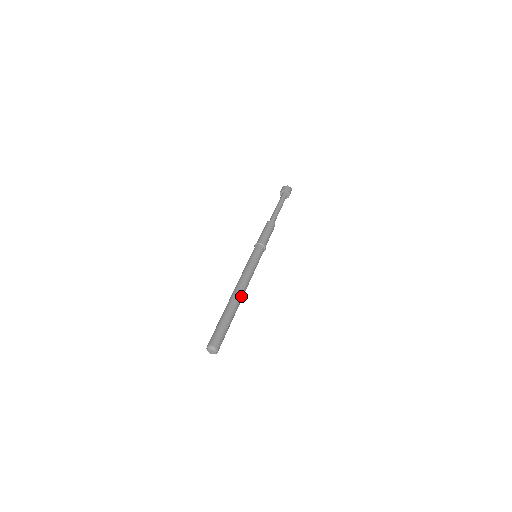
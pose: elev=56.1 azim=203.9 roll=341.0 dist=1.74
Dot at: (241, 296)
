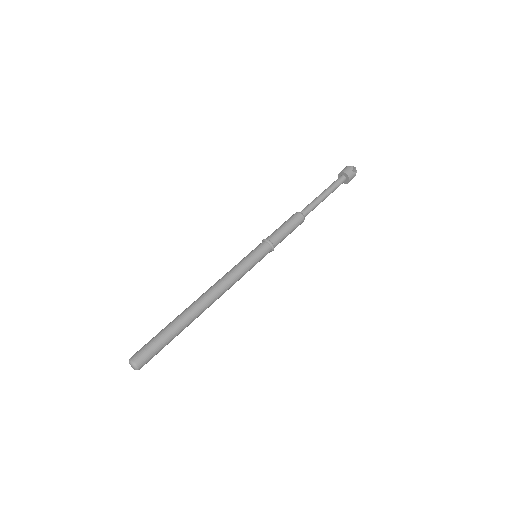
Dot at: occluded
